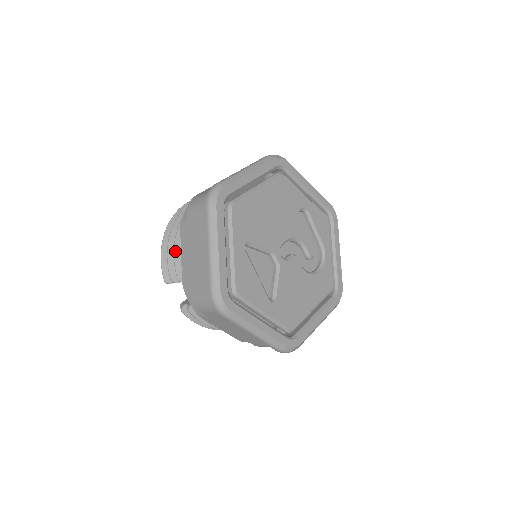
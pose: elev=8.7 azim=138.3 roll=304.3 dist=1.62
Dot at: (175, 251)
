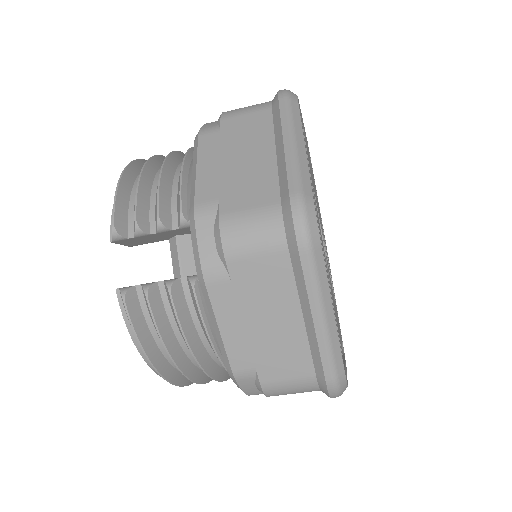
Dot at: (162, 178)
